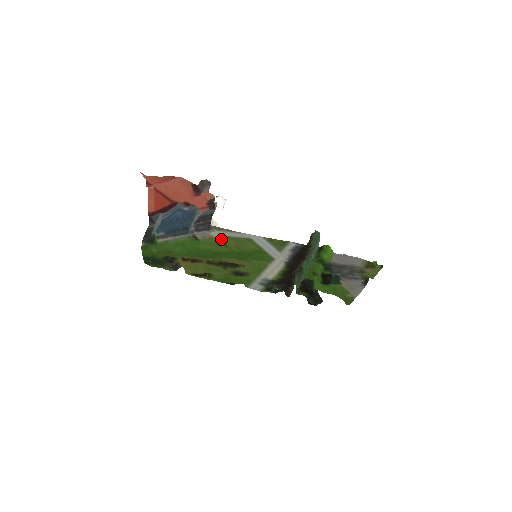
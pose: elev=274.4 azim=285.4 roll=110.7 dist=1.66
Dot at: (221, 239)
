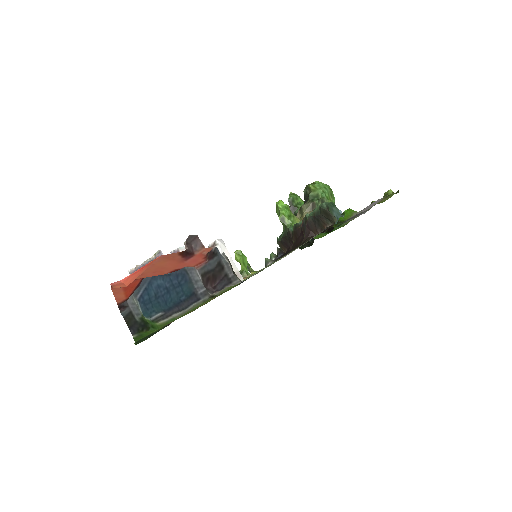
Dot at: occluded
